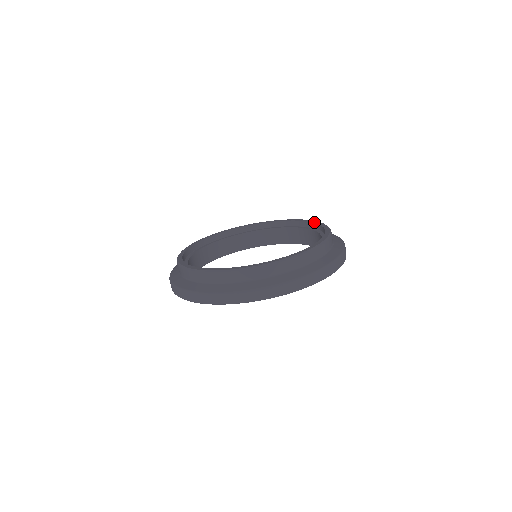
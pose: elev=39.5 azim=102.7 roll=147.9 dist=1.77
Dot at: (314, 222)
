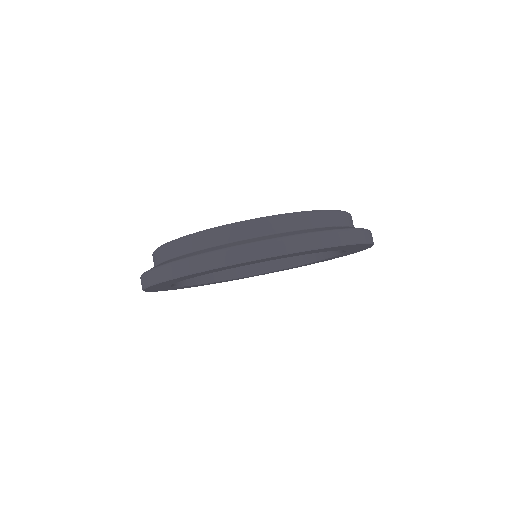
Dot at: occluded
